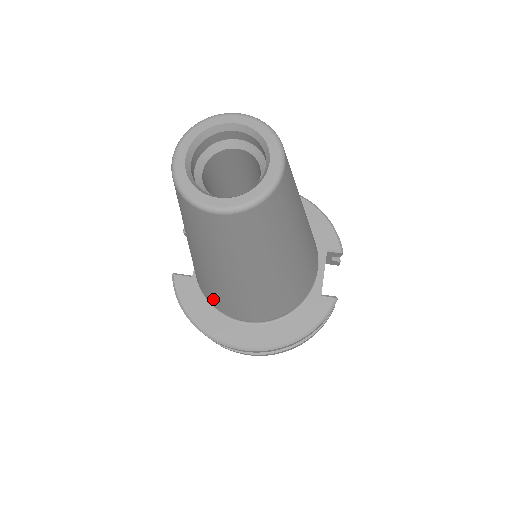
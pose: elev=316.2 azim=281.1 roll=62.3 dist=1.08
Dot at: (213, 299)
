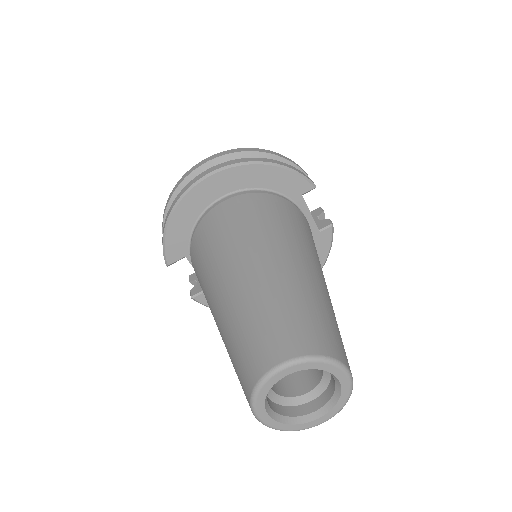
Dot at: occluded
